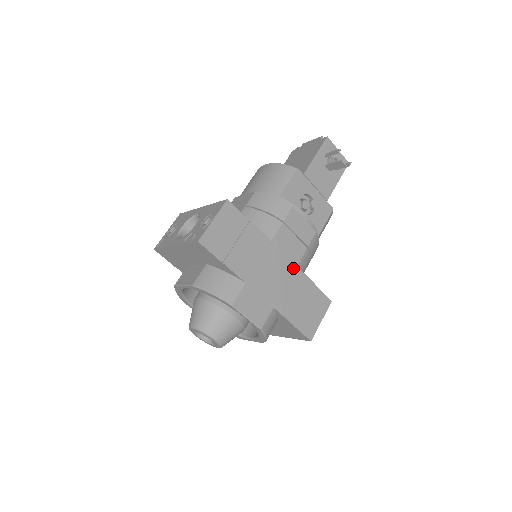
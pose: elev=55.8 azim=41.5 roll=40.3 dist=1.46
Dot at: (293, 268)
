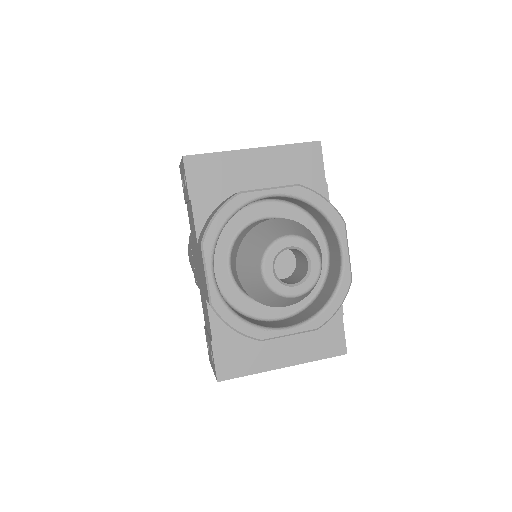
Dot at: occluded
